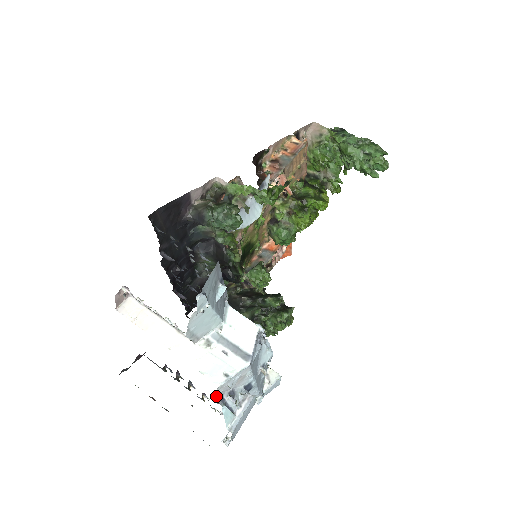
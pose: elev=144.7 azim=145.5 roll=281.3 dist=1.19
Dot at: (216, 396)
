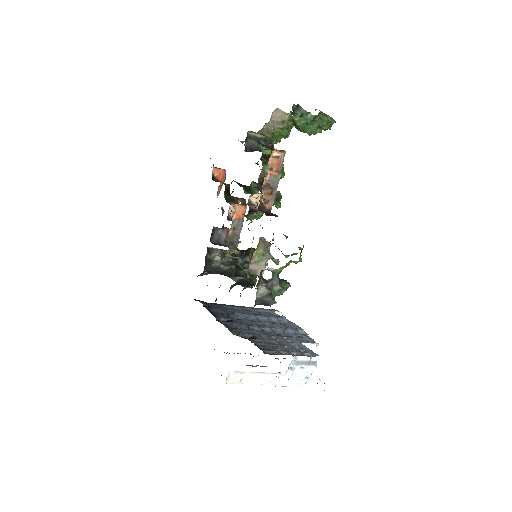
Dot at: occluded
